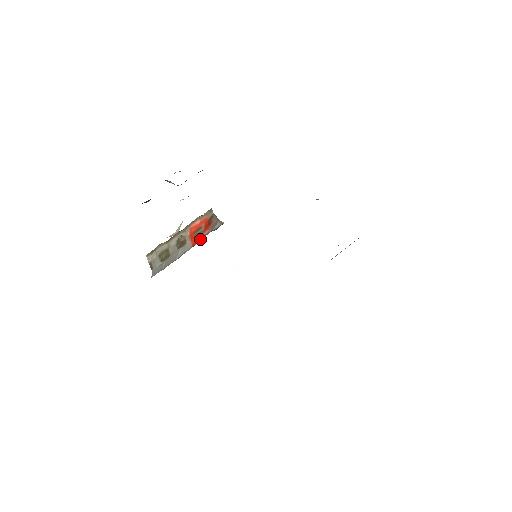
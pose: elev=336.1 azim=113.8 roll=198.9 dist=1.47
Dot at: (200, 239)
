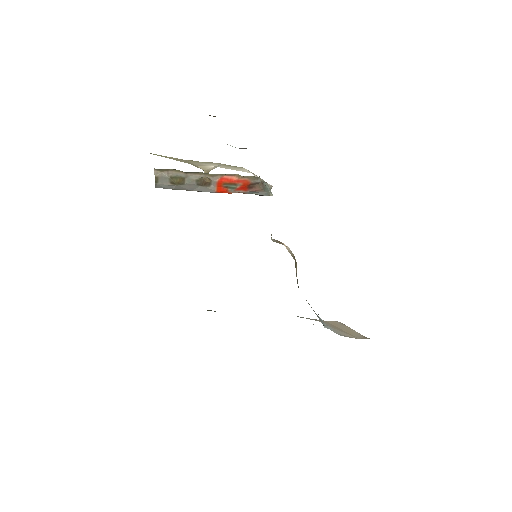
Dot at: (231, 192)
